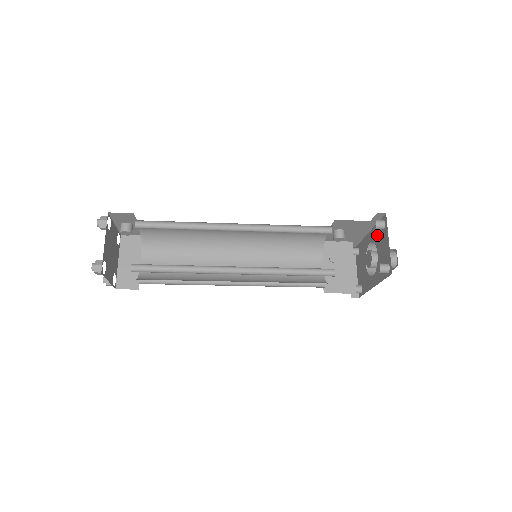
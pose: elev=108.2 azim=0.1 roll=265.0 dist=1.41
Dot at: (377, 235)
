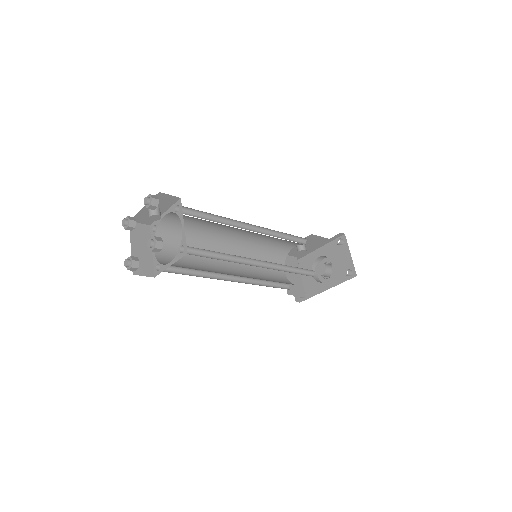
Dot at: (331, 250)
